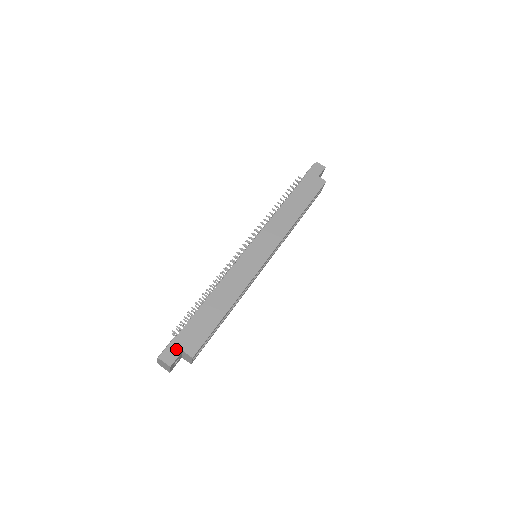
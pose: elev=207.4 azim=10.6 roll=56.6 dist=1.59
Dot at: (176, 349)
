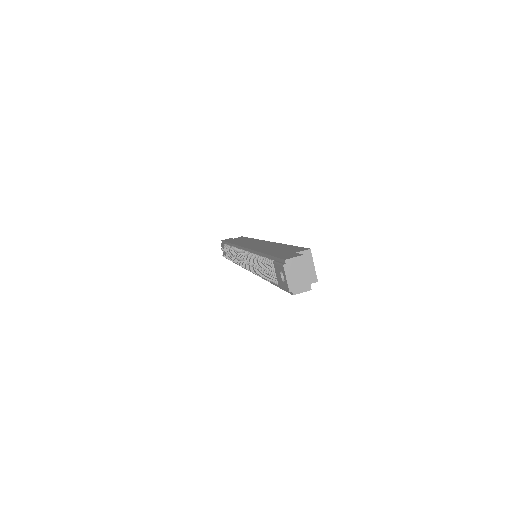
Dot at: (288, 255)
